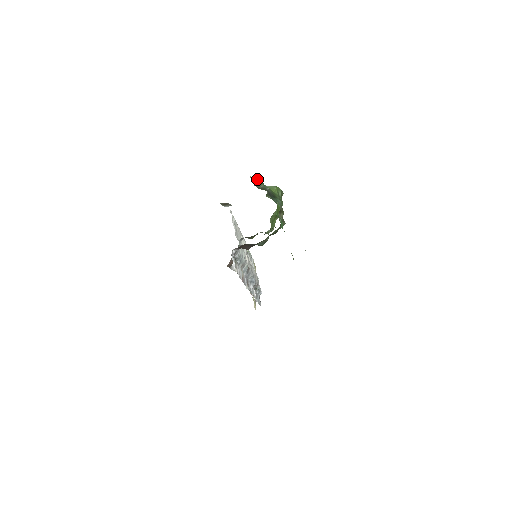
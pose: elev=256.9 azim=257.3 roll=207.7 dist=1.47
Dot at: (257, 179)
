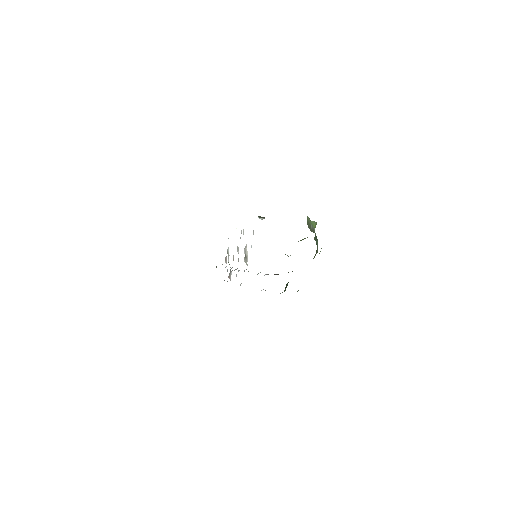
Dot at: (309, 218)
